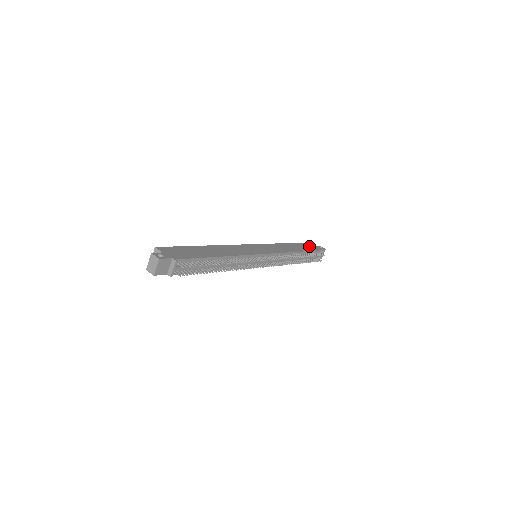
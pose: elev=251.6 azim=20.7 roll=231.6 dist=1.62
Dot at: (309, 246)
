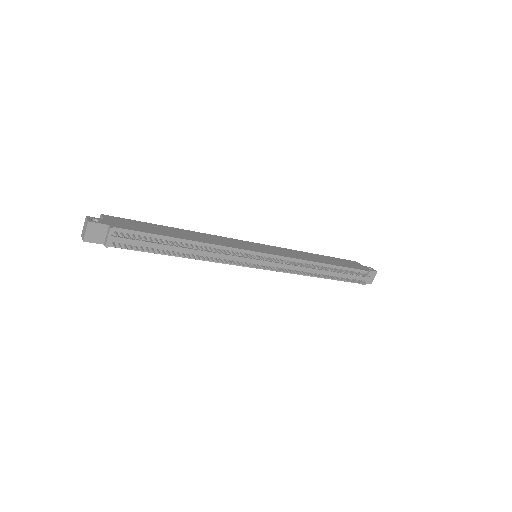
Dot at: (351, 263)
